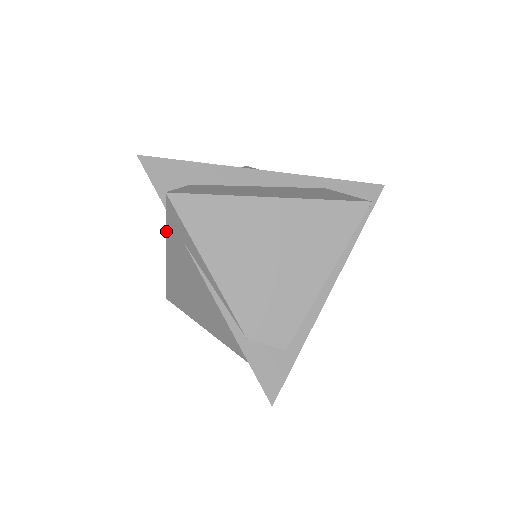
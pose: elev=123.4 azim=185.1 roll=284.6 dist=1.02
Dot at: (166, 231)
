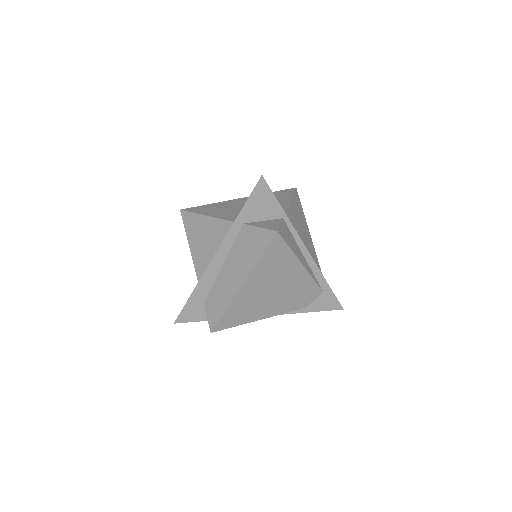
Dot at: occluded
